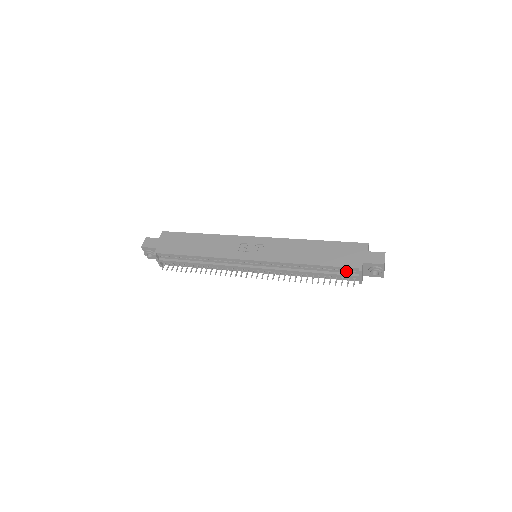
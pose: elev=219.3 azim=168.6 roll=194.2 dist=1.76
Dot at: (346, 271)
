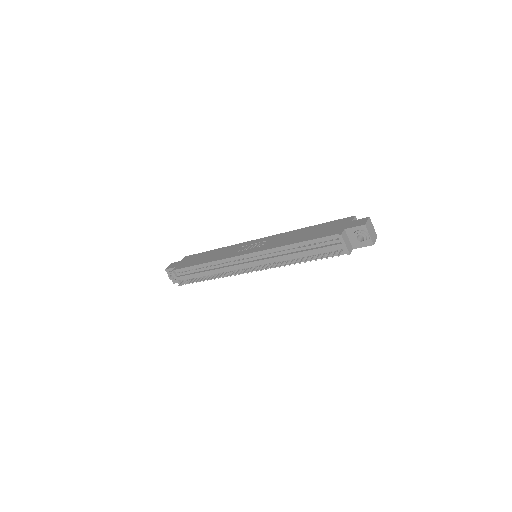
Dot at: (330, 242)
